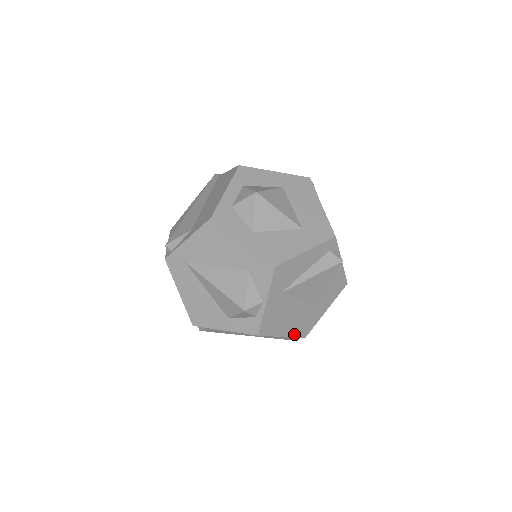
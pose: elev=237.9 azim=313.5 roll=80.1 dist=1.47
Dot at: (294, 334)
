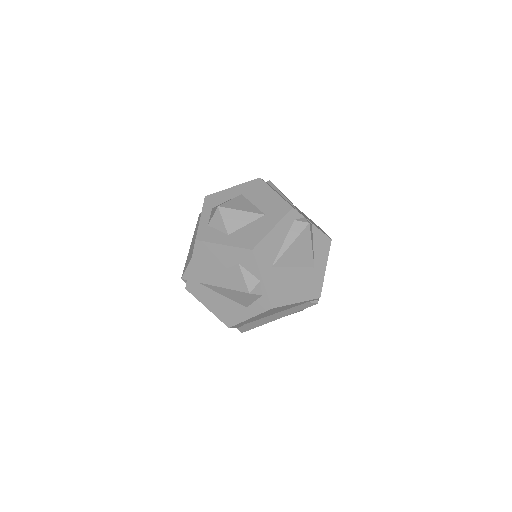
Dot at: (307, 298)
